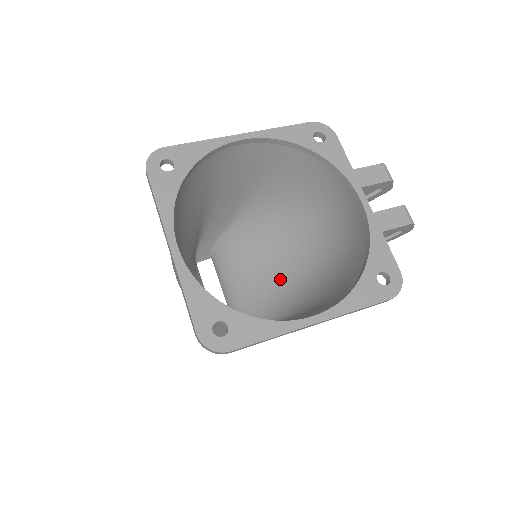
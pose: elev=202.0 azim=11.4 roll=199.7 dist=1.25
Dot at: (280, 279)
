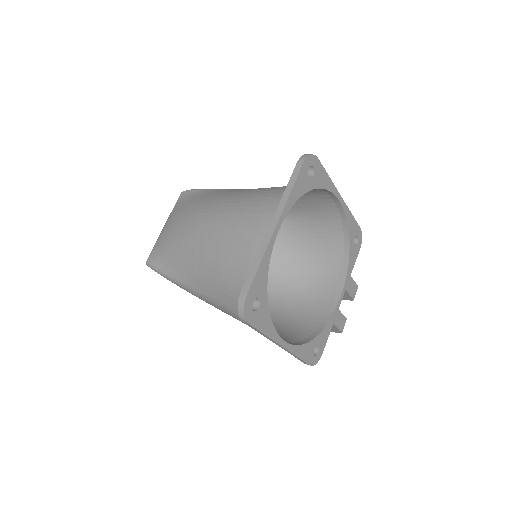
Dot at: occluded
